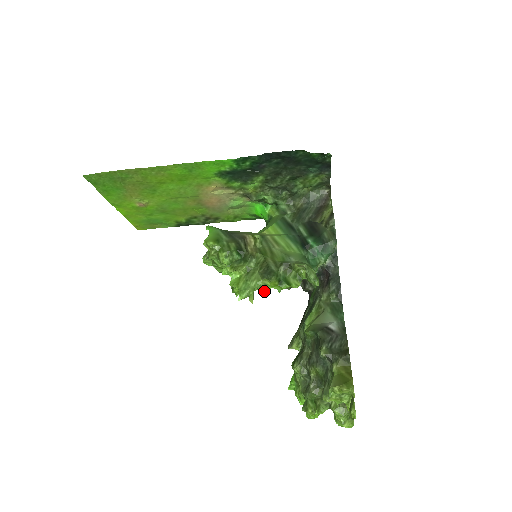
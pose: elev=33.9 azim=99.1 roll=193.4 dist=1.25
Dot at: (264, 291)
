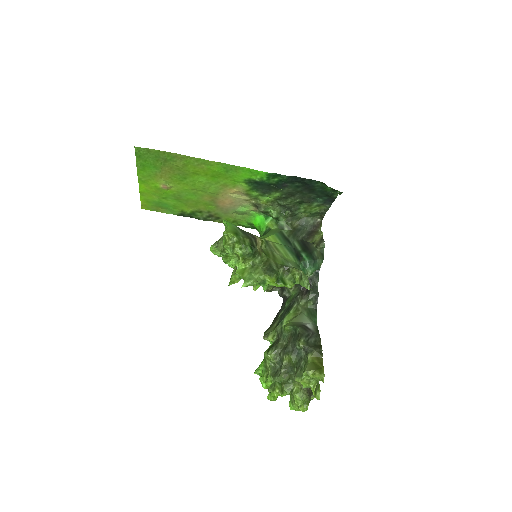
Dot at: (262, 285)
